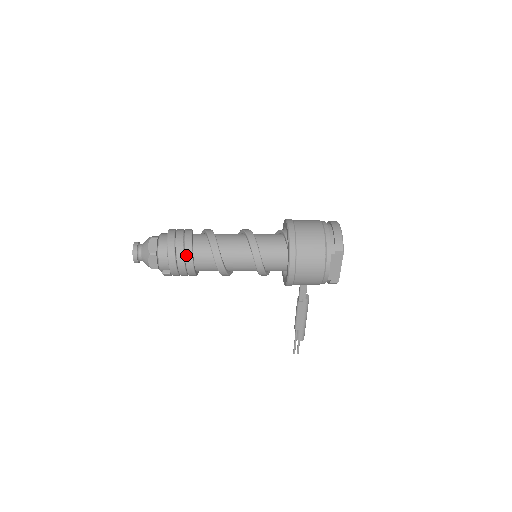
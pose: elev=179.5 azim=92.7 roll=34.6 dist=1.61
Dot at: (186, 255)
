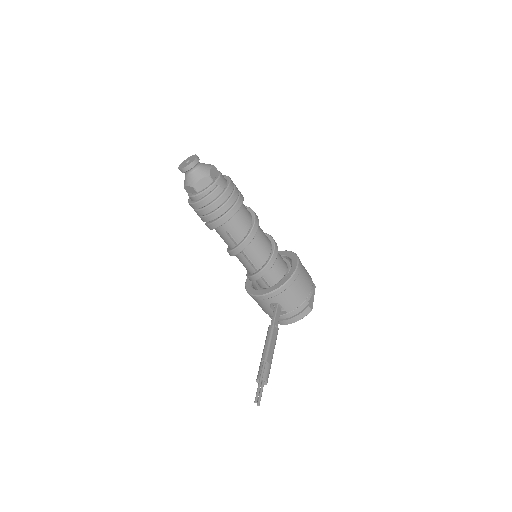
Dot at: occluded
